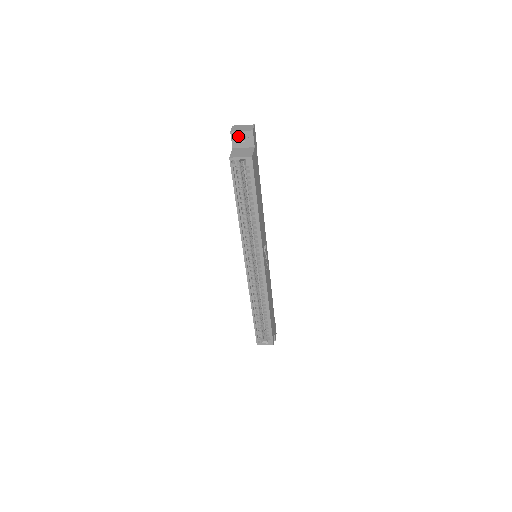
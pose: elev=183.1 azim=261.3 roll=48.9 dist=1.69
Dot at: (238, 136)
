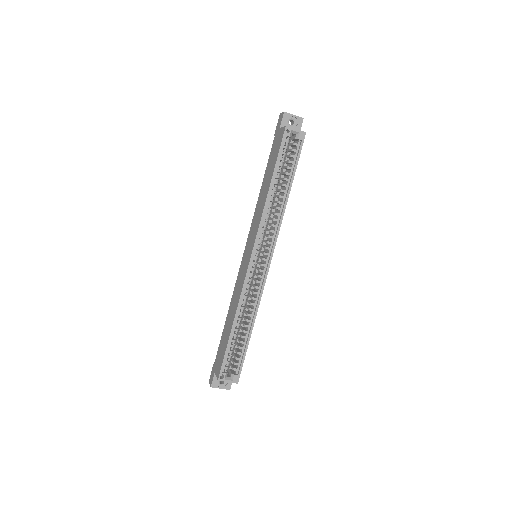
Dot at: (289, 118)
